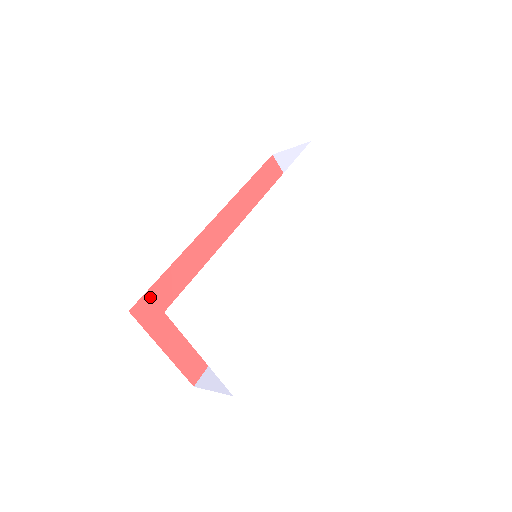
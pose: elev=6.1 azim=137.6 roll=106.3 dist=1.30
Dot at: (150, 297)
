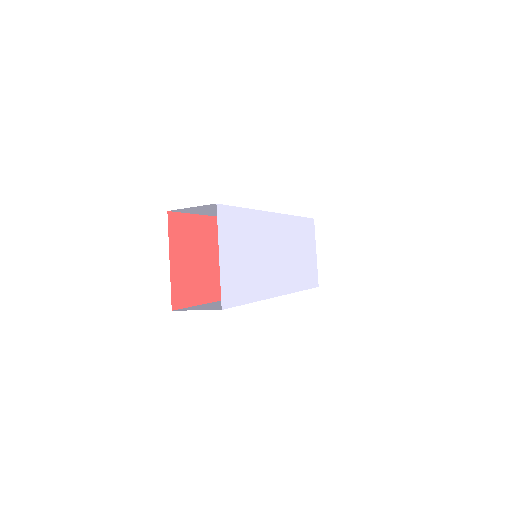
Dot at: (182, 218)
